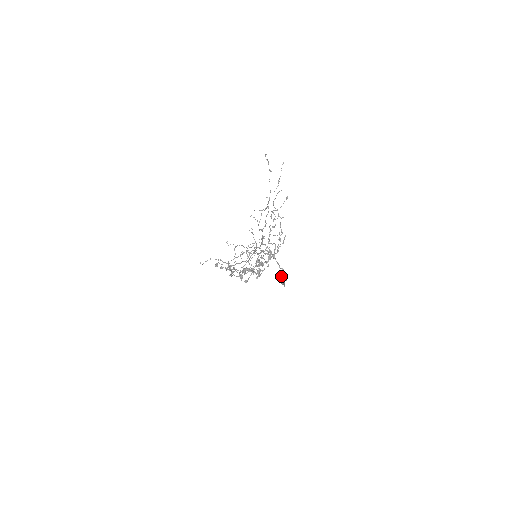
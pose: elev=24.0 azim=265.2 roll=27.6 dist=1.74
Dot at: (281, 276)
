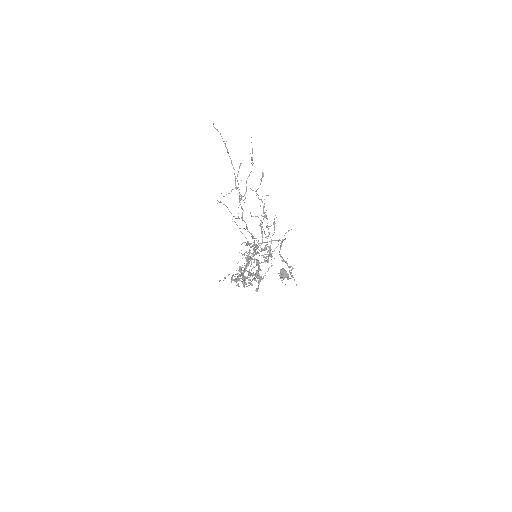
Dot at: occluded
